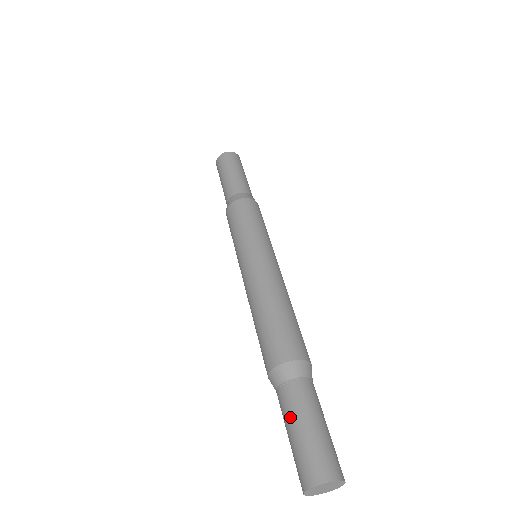
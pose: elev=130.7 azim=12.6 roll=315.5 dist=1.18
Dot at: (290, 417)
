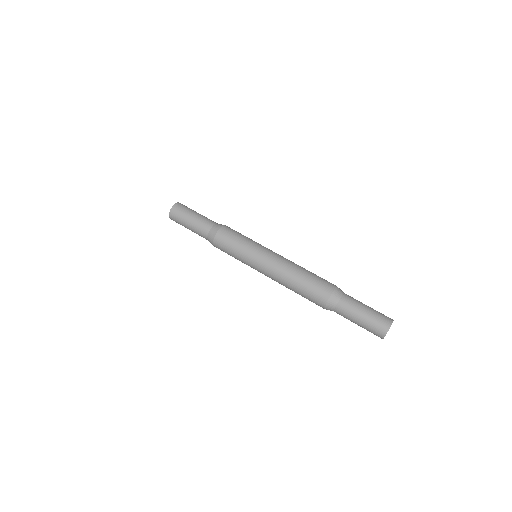
Dot at: (355, 312)
